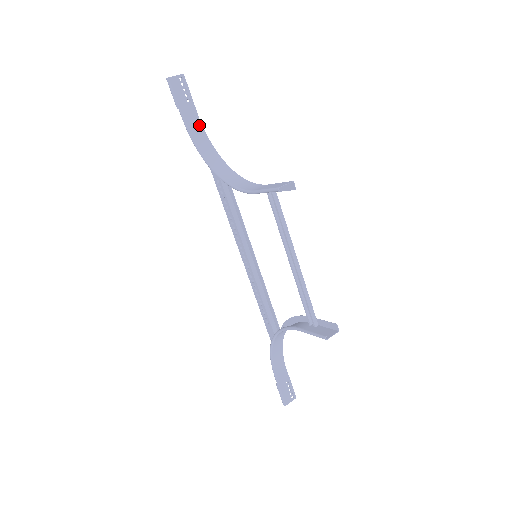
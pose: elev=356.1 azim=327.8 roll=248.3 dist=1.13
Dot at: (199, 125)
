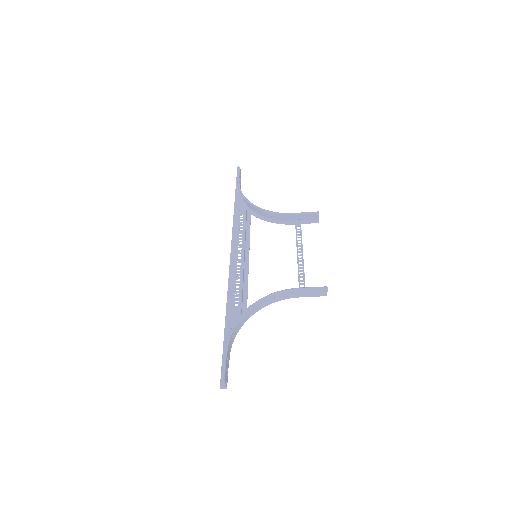
Dot at: occluded
